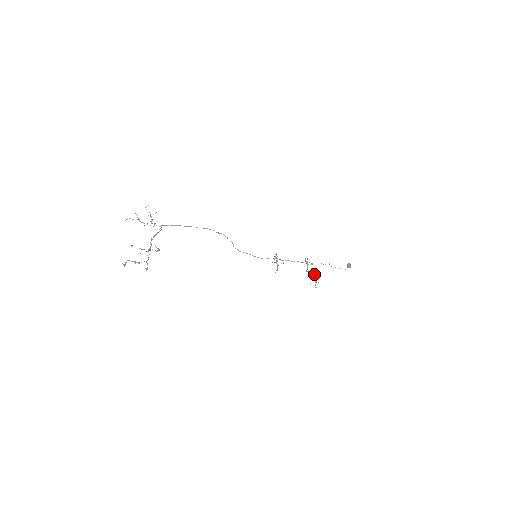
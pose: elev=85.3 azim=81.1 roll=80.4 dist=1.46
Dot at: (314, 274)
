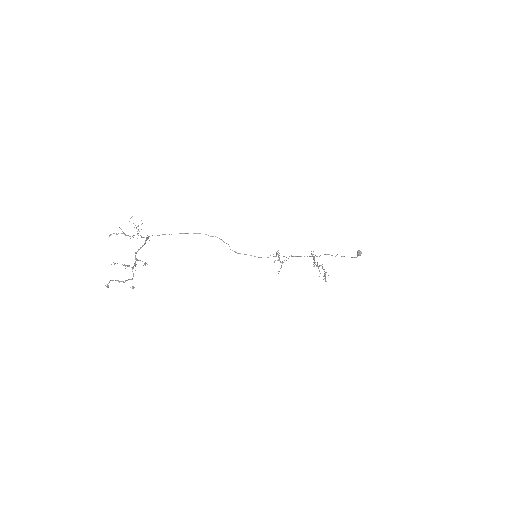
Dot at: (322, 267)
